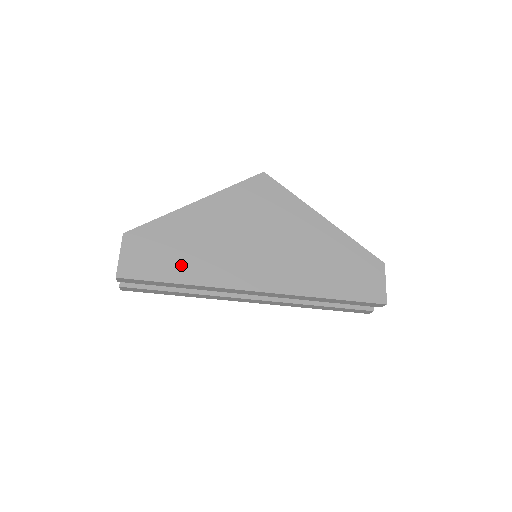
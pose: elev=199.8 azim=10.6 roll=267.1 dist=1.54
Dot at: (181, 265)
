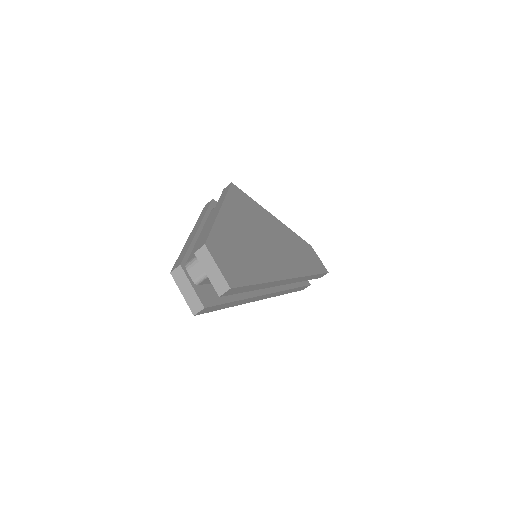
Dot at: (251, 267)
